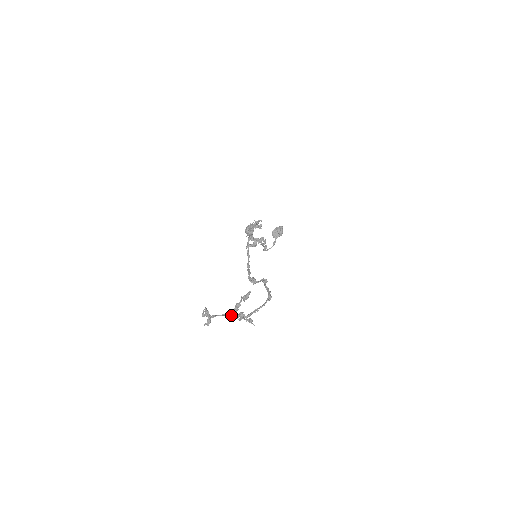
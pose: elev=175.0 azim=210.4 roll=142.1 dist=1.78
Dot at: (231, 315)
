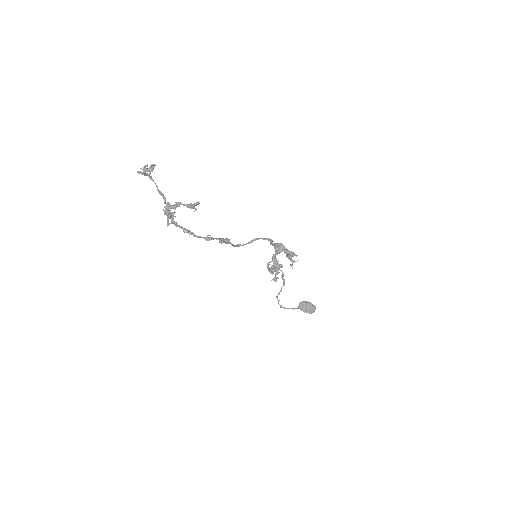
Dot at: (166, 205)
